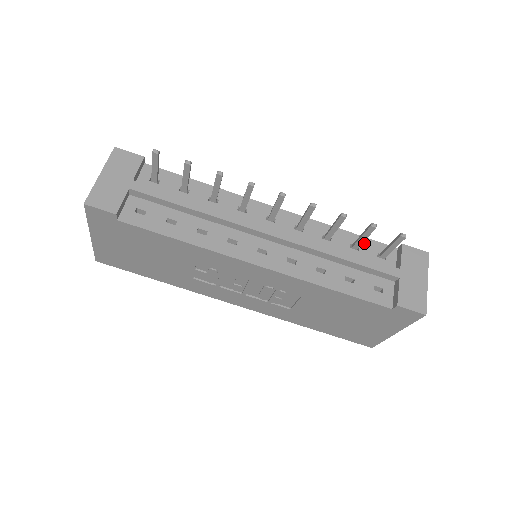
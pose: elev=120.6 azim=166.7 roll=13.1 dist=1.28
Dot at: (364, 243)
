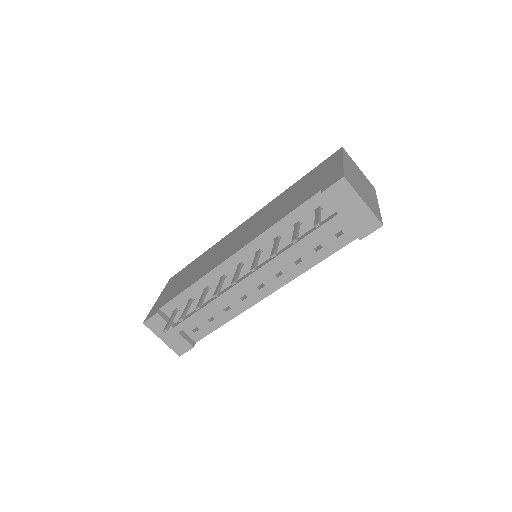
Dot at: (299, 214)
